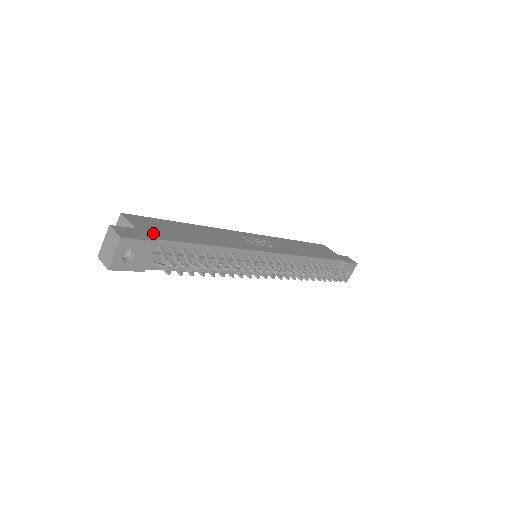
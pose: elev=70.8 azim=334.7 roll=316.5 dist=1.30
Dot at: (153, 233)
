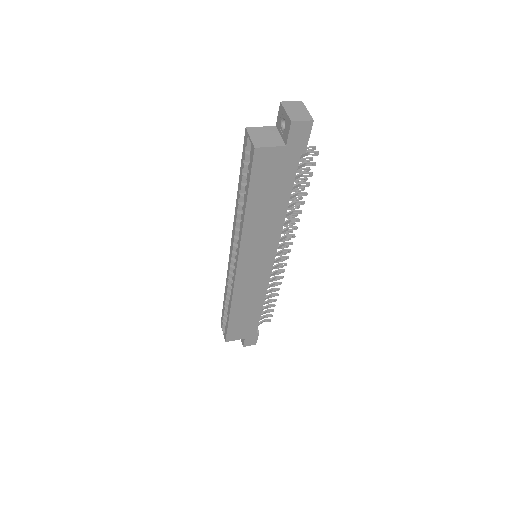
Dot at: occluded
